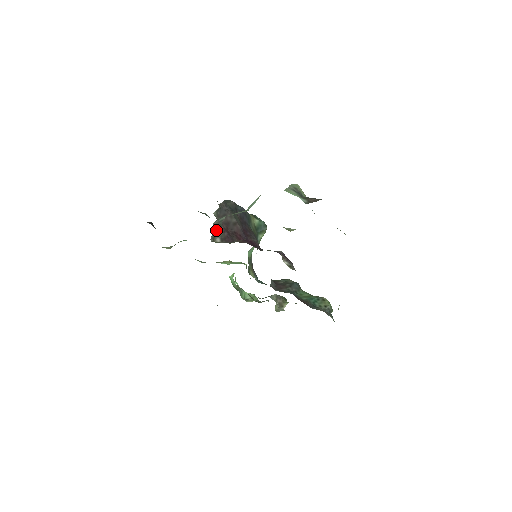
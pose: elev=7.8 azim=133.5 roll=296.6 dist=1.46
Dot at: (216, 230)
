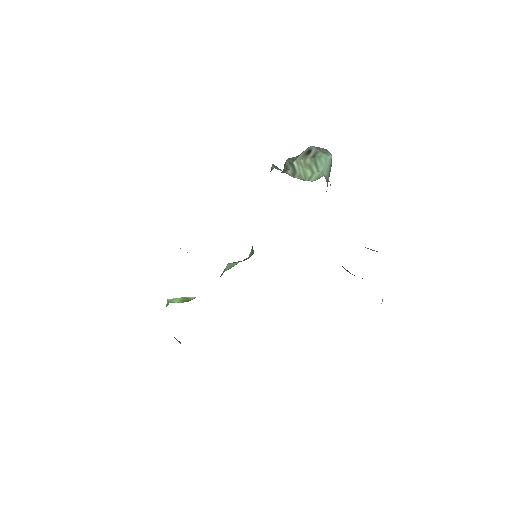
Dot at: occluded
